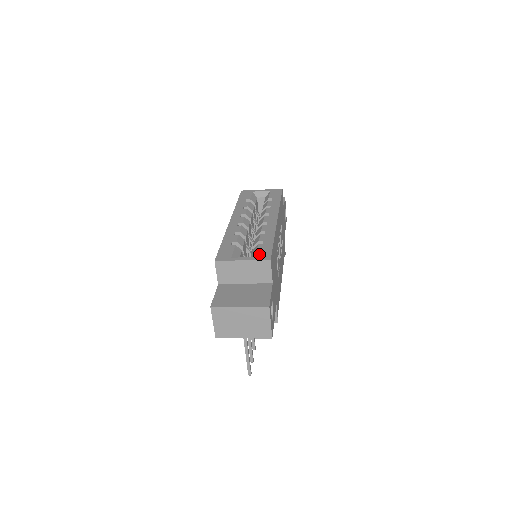
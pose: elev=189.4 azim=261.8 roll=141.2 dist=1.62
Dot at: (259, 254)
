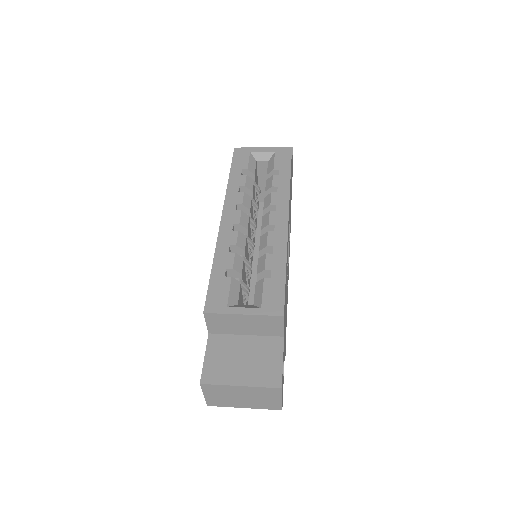
Dot at: (267, 302)
